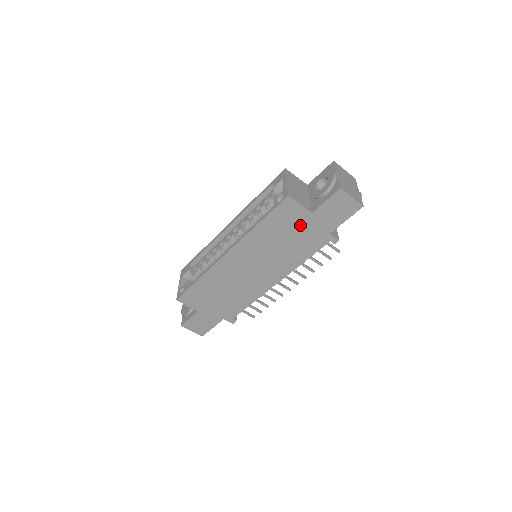
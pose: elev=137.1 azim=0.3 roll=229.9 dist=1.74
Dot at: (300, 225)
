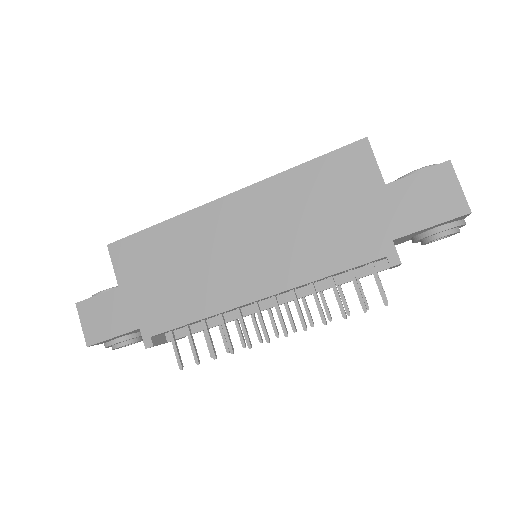
Dot at: (357, 199)
